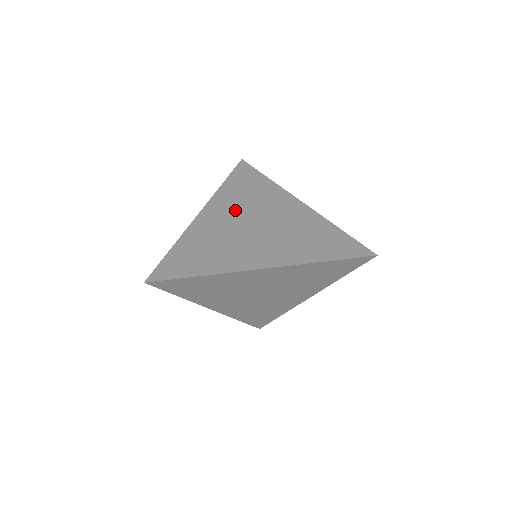
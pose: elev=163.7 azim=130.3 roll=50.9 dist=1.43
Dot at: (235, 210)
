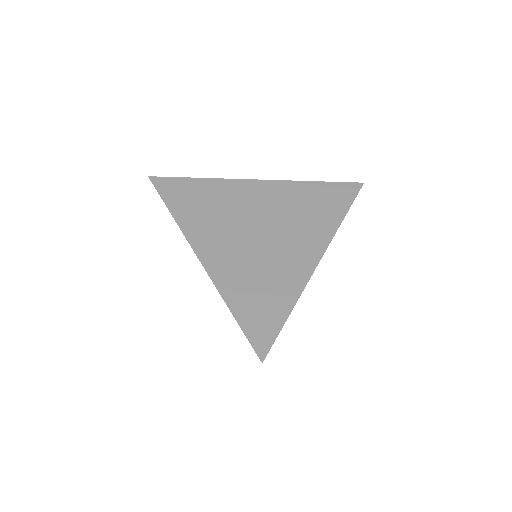
Dot at: (224, 231)
